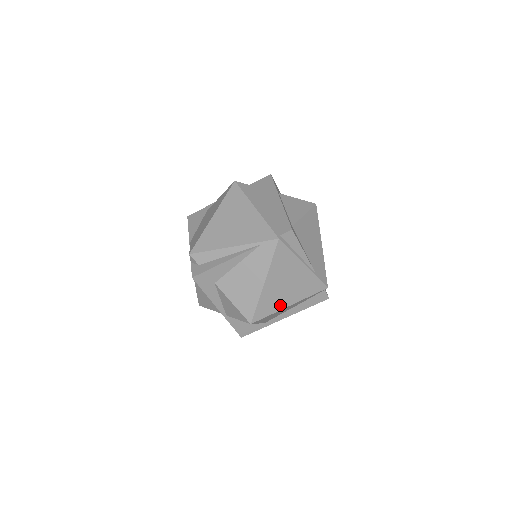
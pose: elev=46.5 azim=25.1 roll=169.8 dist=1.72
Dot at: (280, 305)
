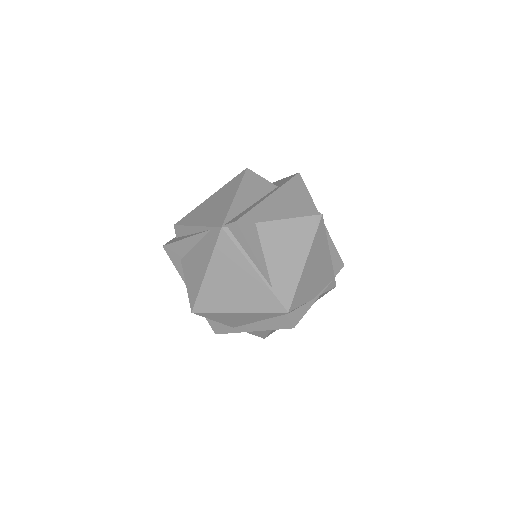
Dot at: (225, 306)
